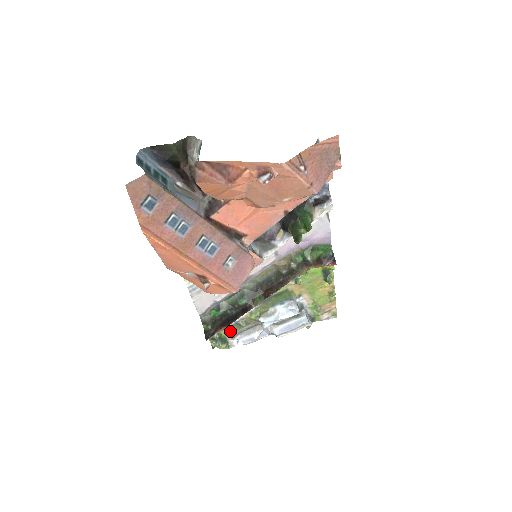
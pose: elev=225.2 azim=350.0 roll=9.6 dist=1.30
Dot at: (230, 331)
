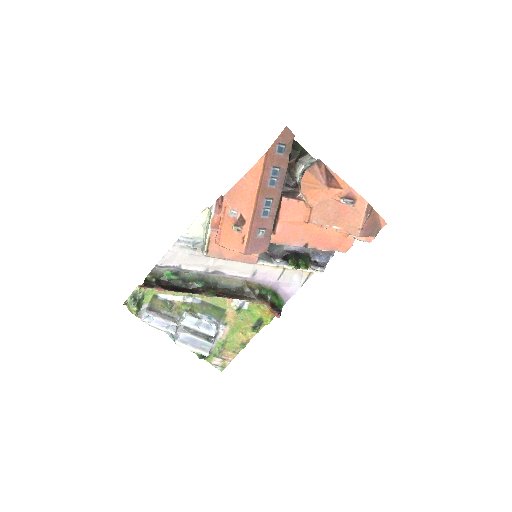
Dot at: (152, 303)
